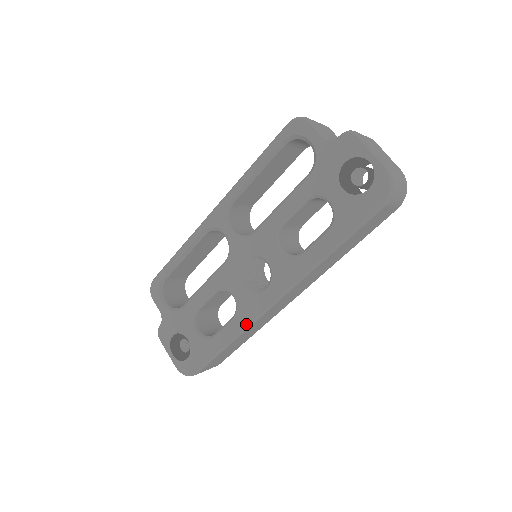
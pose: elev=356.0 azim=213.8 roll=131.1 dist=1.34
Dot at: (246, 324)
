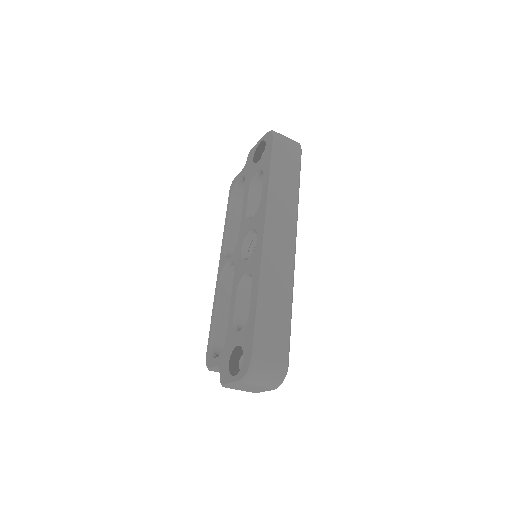
Dot at: (259, 269)
